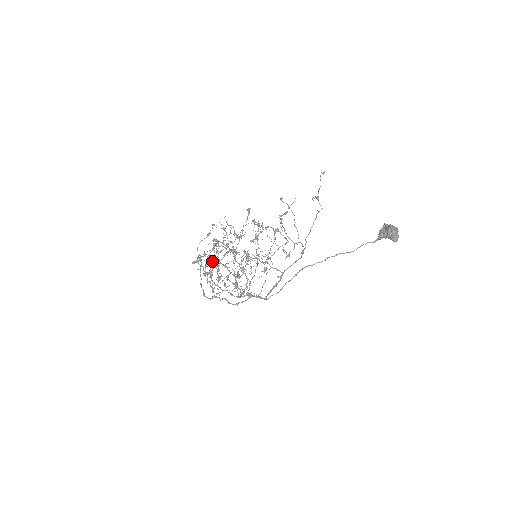
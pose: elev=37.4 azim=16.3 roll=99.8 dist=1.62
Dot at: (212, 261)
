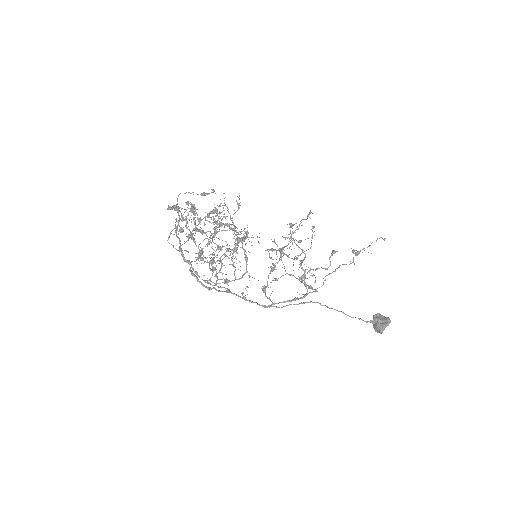
Dot at: occluded
